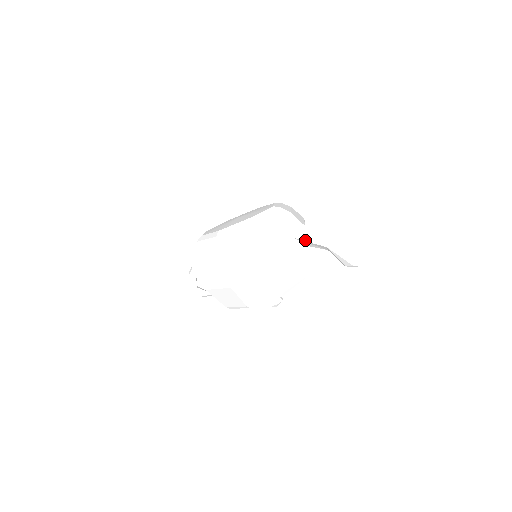
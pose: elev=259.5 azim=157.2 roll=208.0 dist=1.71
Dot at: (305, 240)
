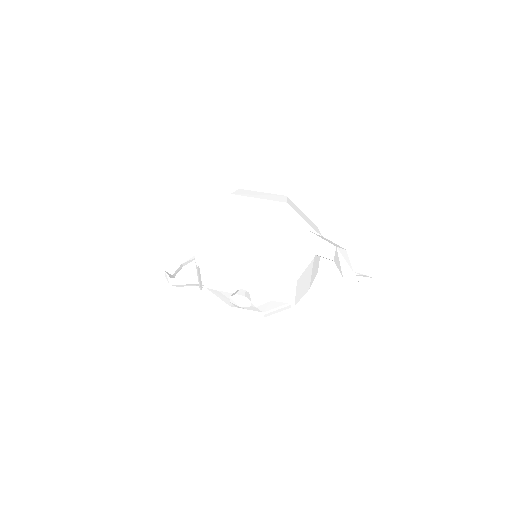
Dot at: (319, 236)
